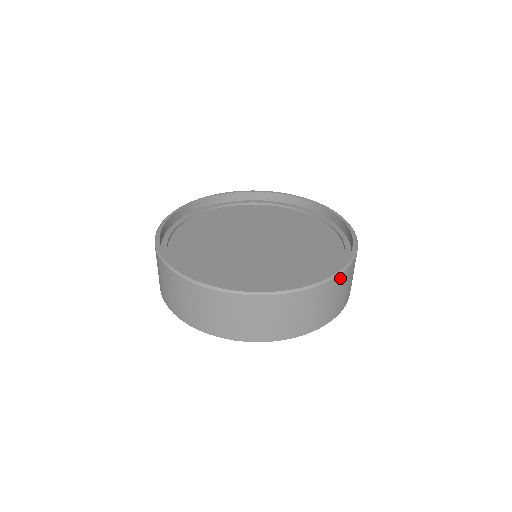
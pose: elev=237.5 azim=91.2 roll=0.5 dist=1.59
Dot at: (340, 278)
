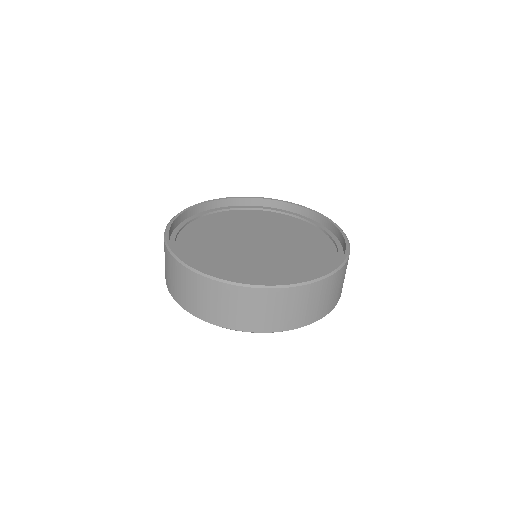
Dot at: (336, 275)
